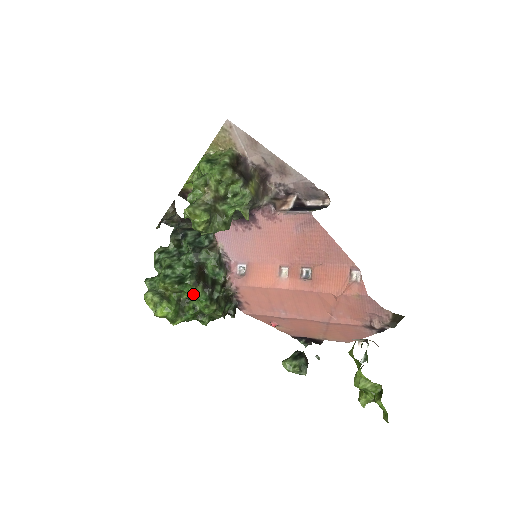
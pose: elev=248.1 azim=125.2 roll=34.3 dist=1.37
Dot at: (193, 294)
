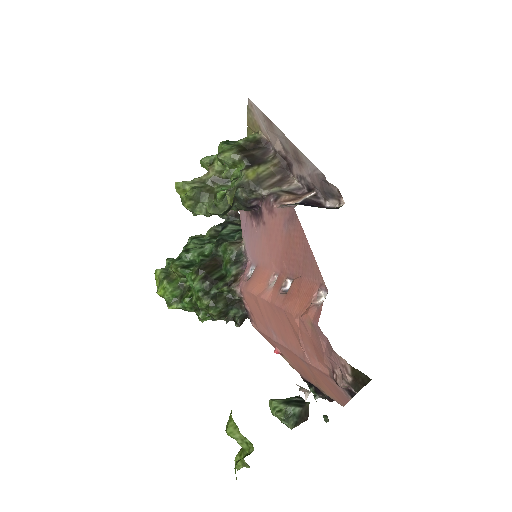
Dot at: (192, 282)
